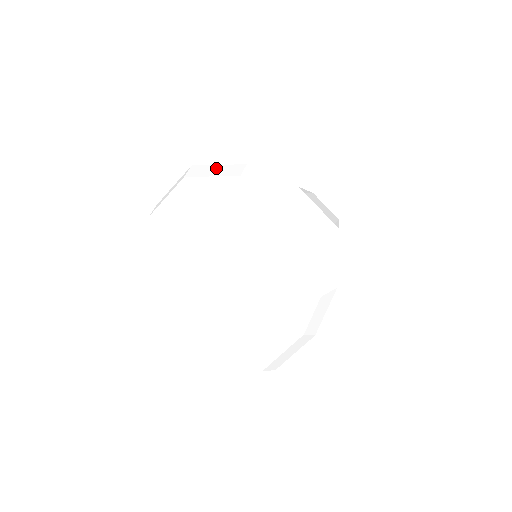
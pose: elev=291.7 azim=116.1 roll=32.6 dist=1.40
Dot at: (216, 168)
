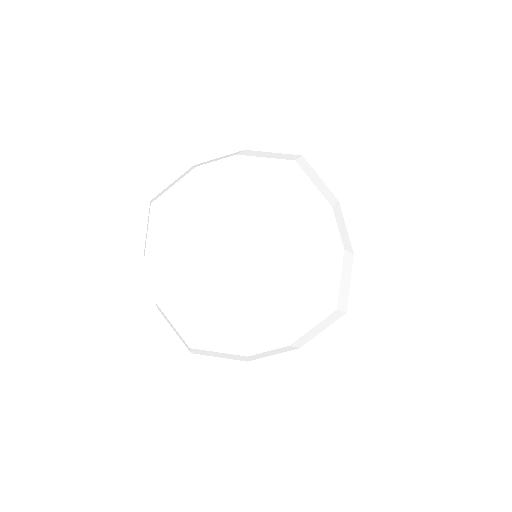
Dot at: (318, 179)
